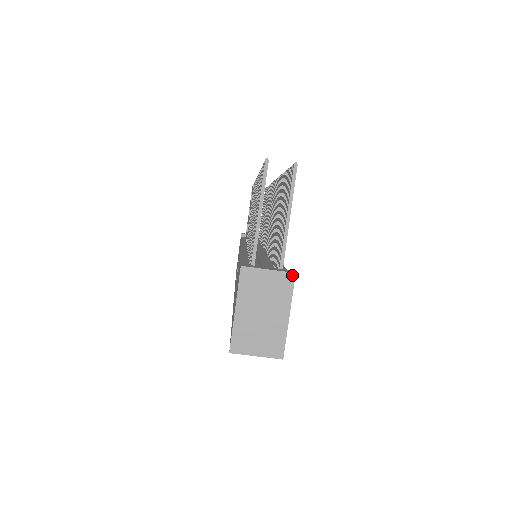
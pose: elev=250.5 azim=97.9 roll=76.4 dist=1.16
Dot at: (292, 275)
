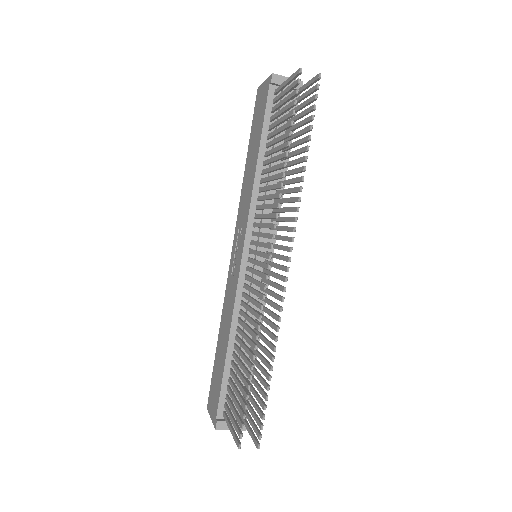
Dot at: (244, 430)
